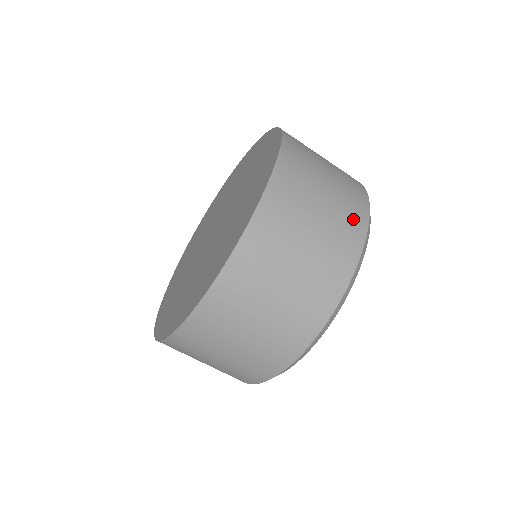
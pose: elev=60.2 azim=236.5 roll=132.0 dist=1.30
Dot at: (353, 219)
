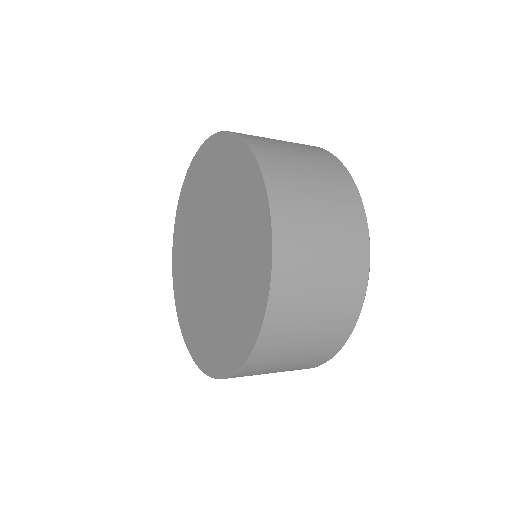
Dot at: (354, 235)
